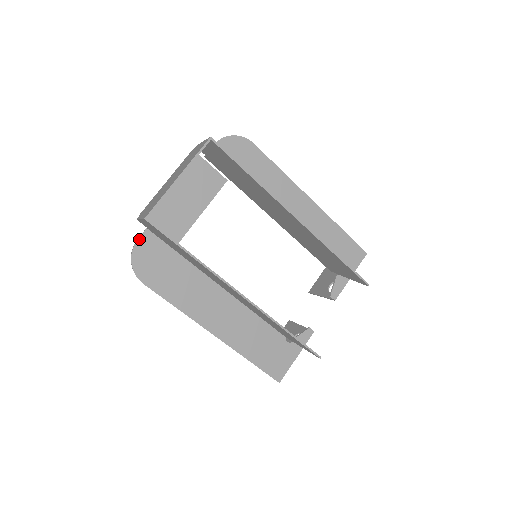
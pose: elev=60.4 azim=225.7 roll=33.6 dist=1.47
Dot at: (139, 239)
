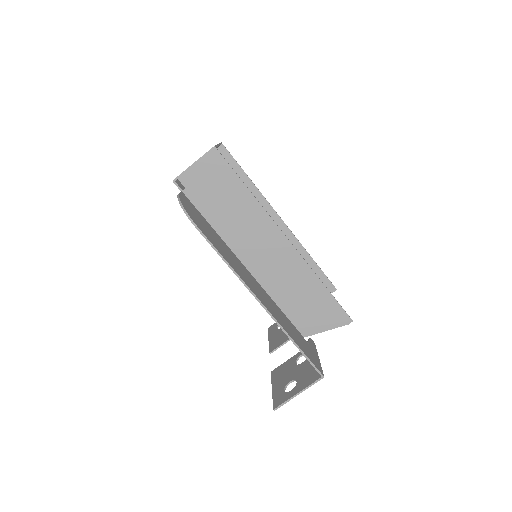
Dot at: (180, 194)
